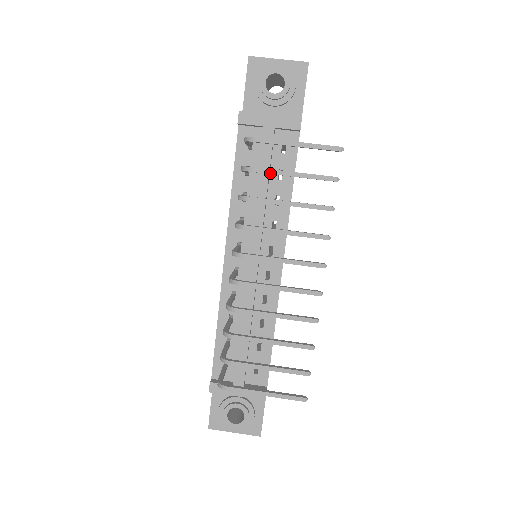
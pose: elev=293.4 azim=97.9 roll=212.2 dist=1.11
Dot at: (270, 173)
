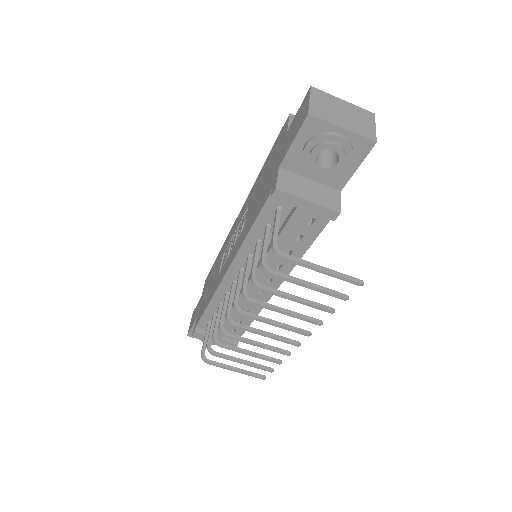
Dot at: (287, 281)
